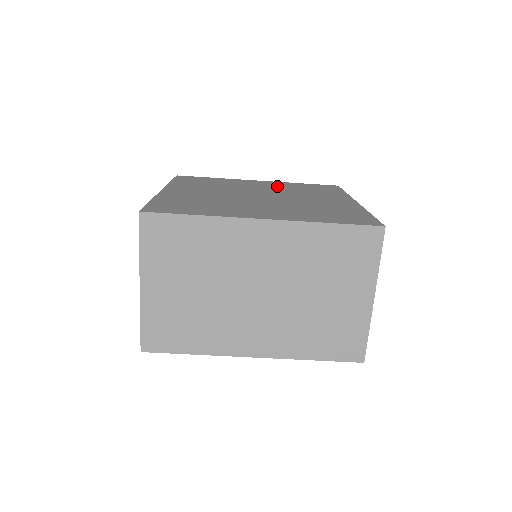
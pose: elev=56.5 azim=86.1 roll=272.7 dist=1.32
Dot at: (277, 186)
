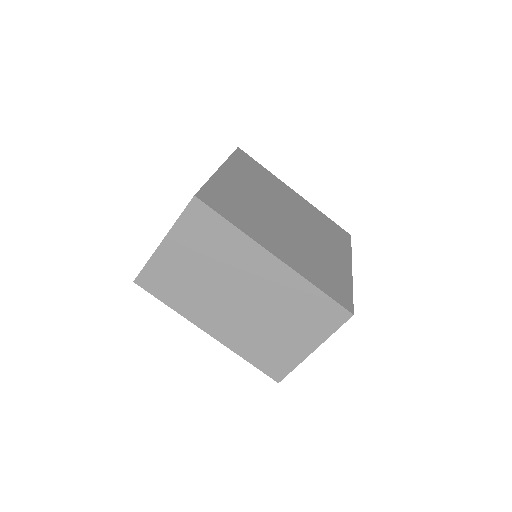
Dot at: (306, 210)
